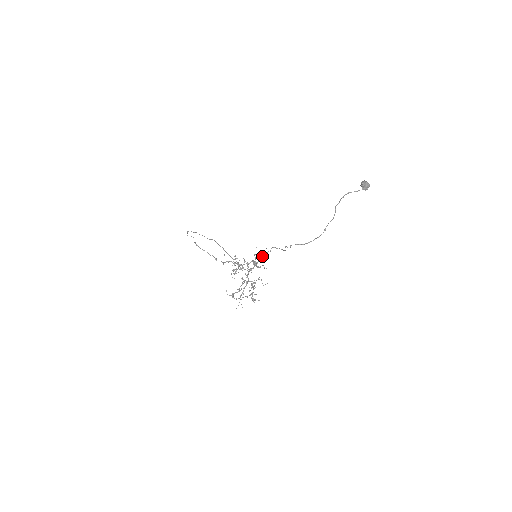
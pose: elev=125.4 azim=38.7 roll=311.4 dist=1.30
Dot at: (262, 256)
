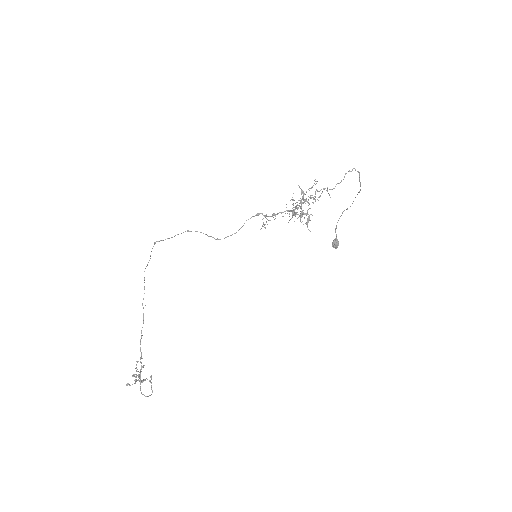
Dot at: occluded
